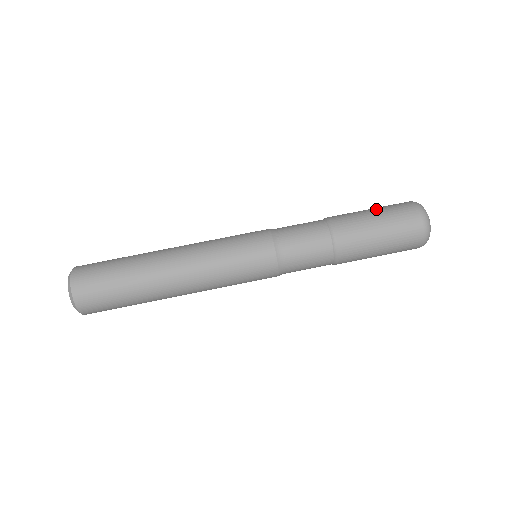
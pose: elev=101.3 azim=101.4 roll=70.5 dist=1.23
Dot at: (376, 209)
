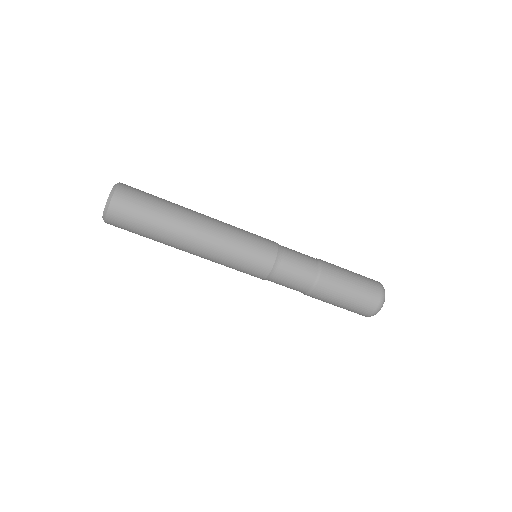
Dot at: (356, 279)
